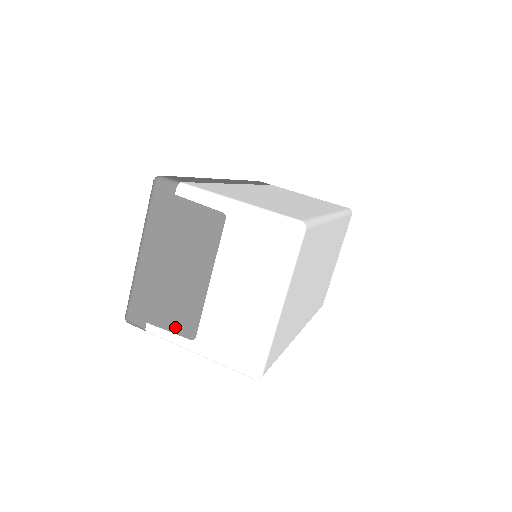
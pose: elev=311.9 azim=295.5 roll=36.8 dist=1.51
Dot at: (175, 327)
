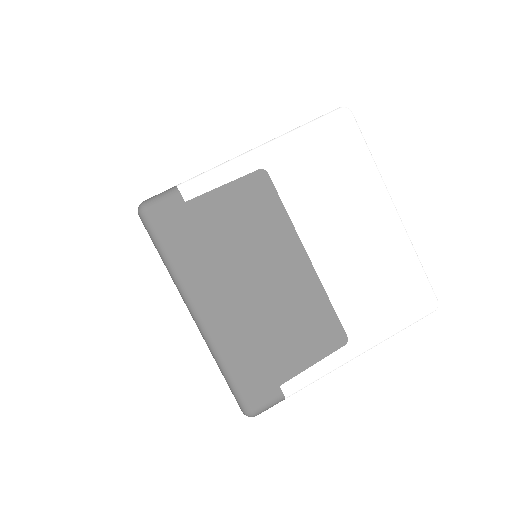
Dot at: (316, 352)
